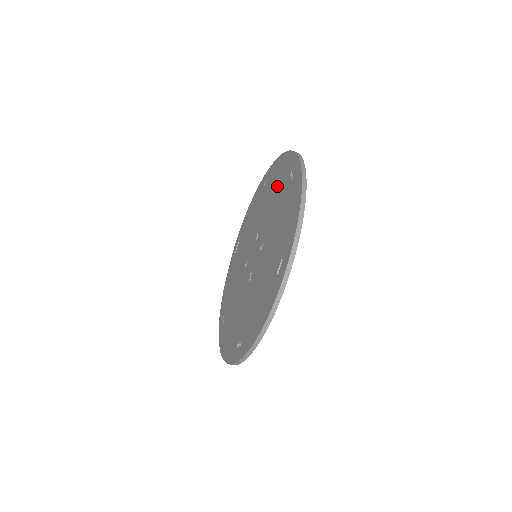
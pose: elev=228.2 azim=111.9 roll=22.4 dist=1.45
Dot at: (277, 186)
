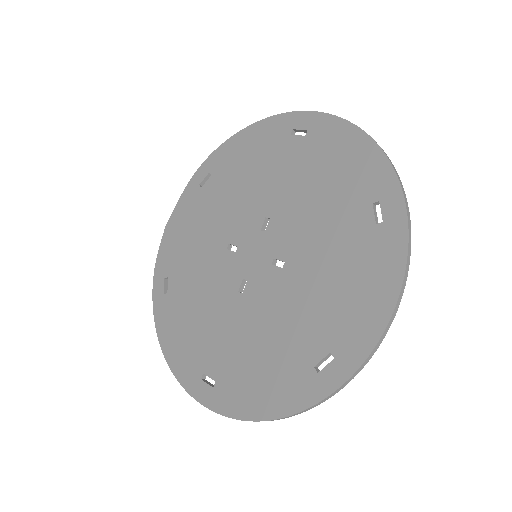
Dot at: (332, 184)
